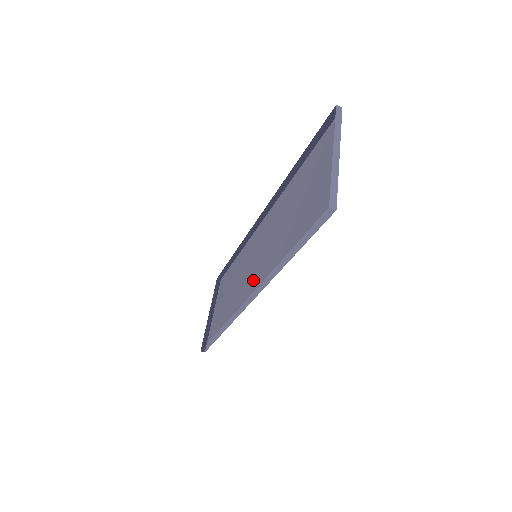
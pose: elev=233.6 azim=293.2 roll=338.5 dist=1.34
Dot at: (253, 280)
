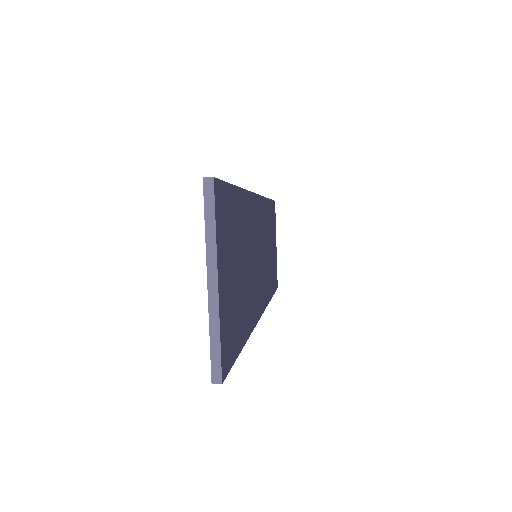
Dot at: occluded
